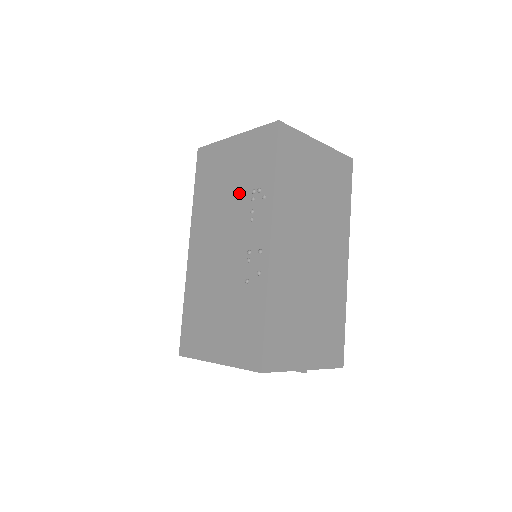
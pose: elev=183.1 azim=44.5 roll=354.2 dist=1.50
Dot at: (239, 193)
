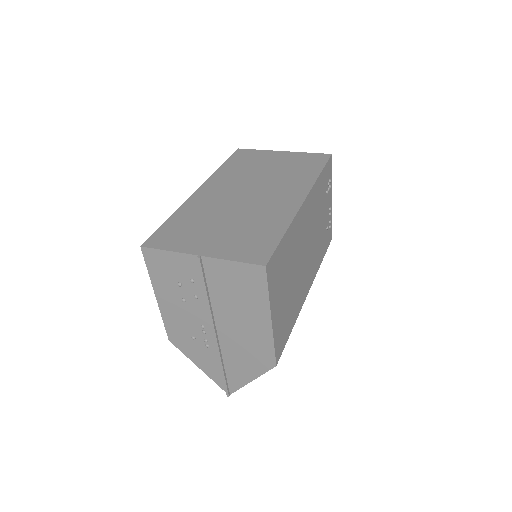
Dot at: occluded
